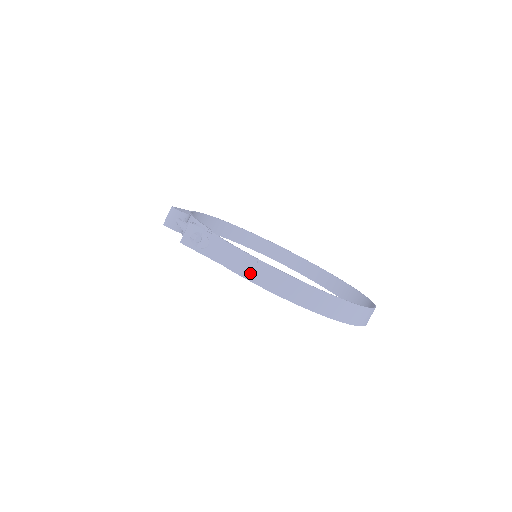
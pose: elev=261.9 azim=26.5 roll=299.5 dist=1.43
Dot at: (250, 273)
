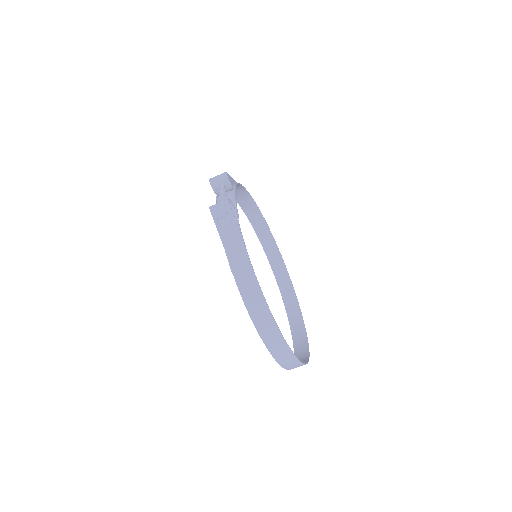
Dot at: (239, 273)
